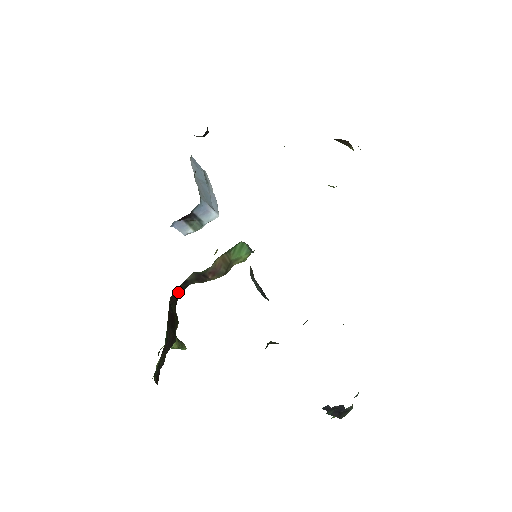
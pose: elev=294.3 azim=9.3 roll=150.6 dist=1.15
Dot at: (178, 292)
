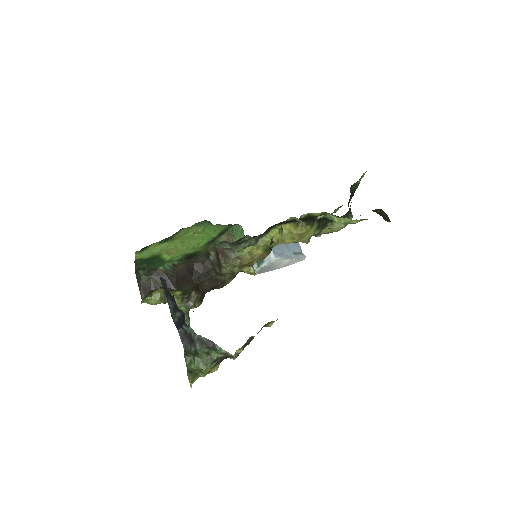
Dot at: (204, 269)
